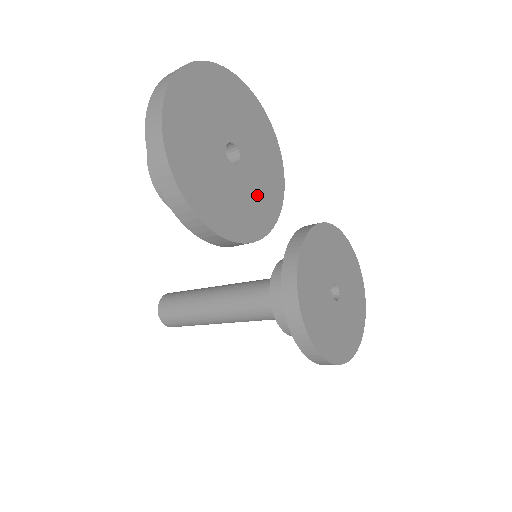
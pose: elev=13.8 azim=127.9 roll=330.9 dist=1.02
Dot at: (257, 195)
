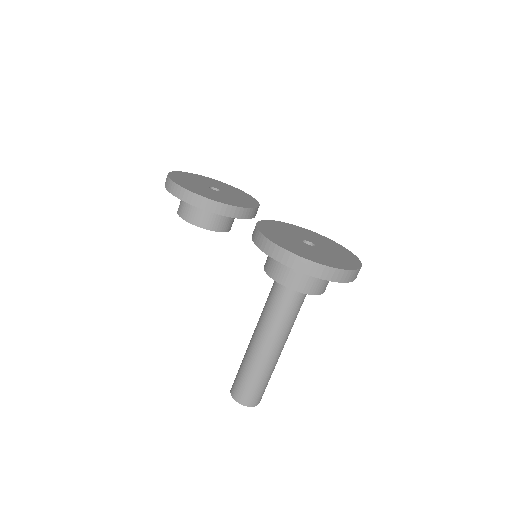
Dot at: (229, 199)
